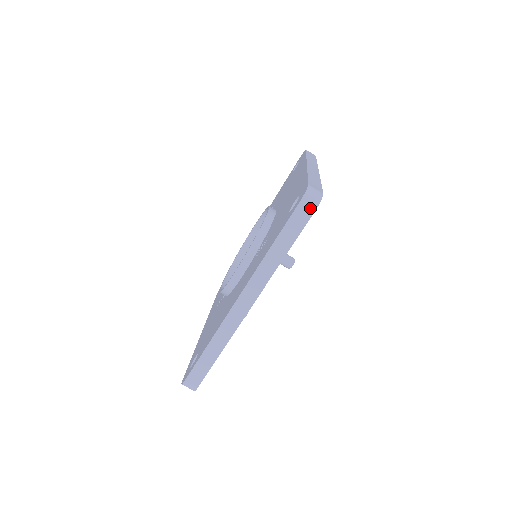
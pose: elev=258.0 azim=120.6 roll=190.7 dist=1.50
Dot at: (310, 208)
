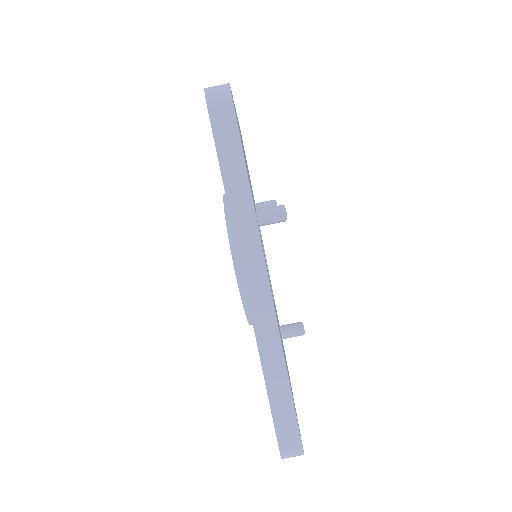
Dot at: (225, 104)
